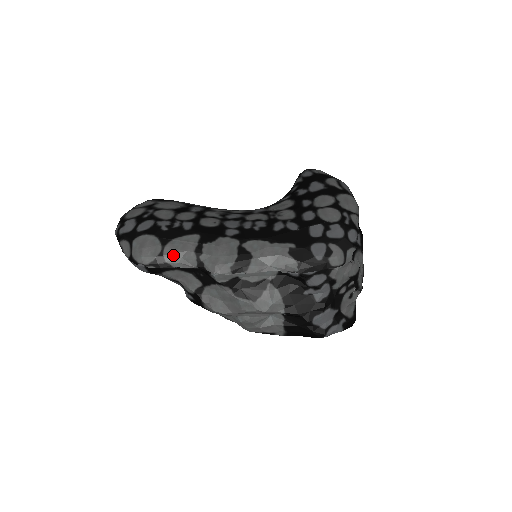
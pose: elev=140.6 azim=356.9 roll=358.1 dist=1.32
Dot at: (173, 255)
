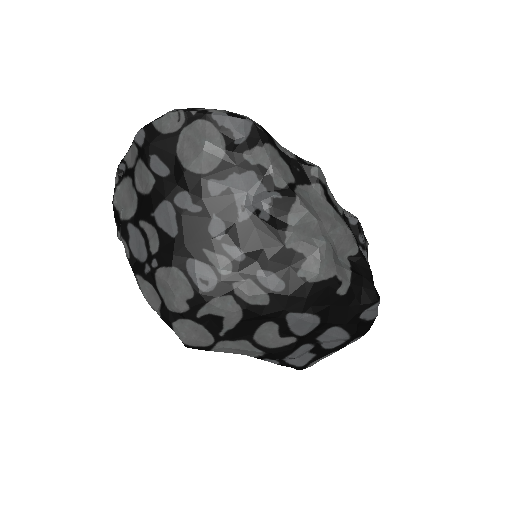
Dot at: (273, 138)
